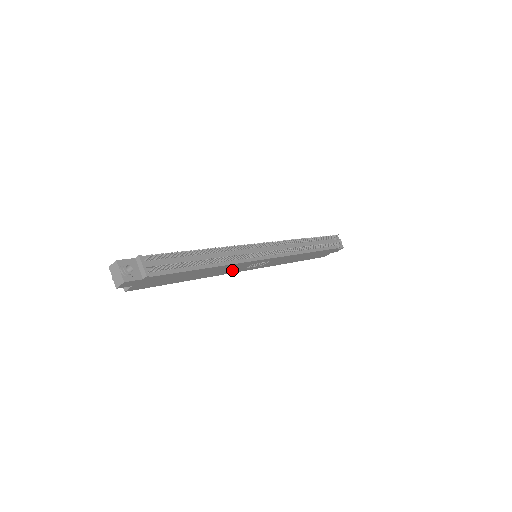
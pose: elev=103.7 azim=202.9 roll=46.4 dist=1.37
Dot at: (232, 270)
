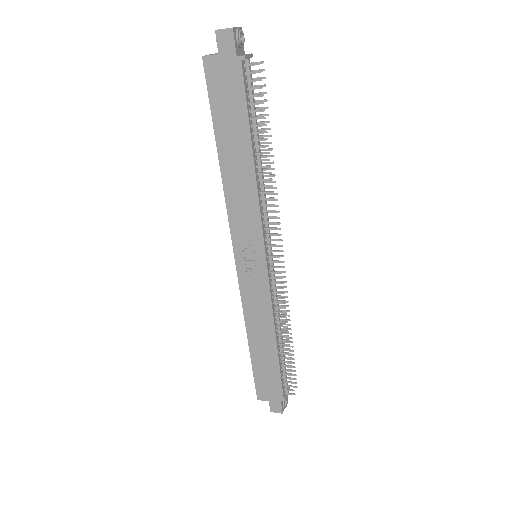
Dot at: (239, 221)
